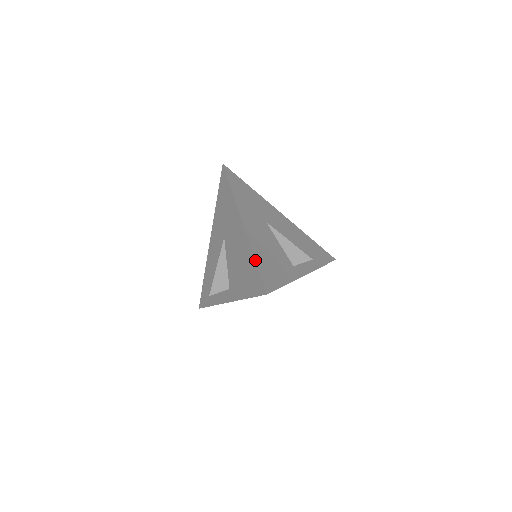
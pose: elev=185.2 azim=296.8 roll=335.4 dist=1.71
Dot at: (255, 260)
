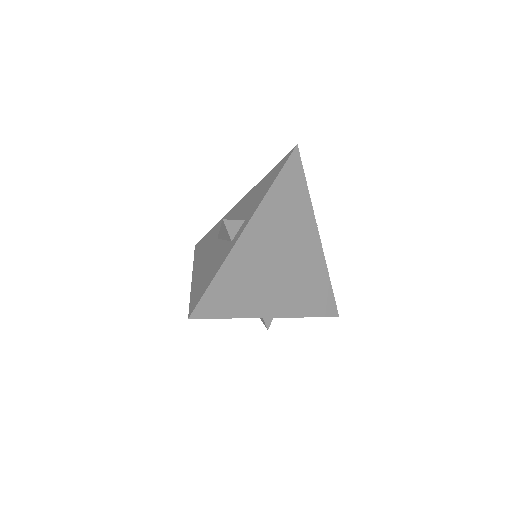
Dot at: (270, 171)
